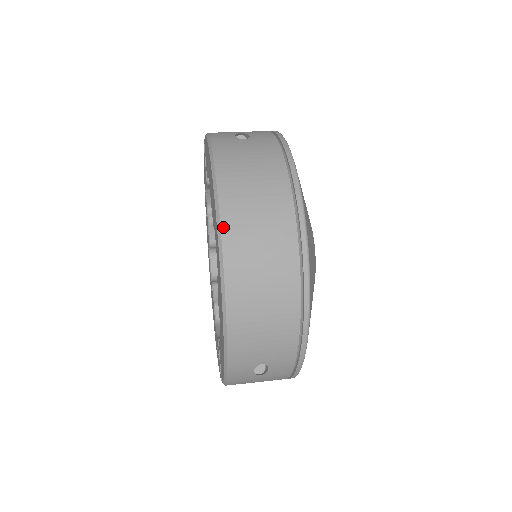
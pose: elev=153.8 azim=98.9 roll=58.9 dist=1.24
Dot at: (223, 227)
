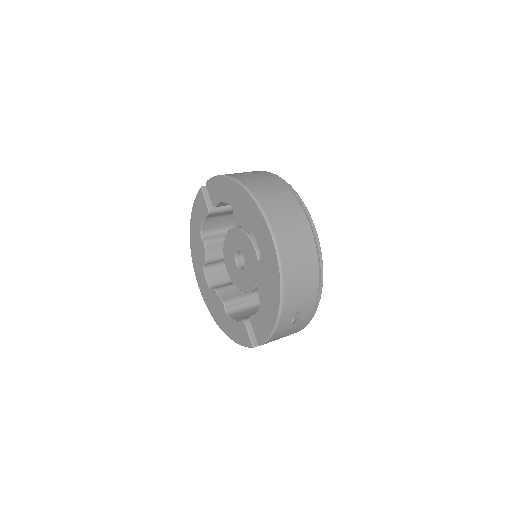
Dot at: (271, 223)
